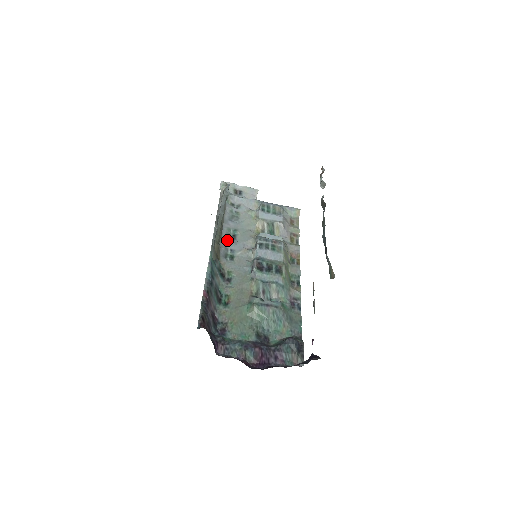
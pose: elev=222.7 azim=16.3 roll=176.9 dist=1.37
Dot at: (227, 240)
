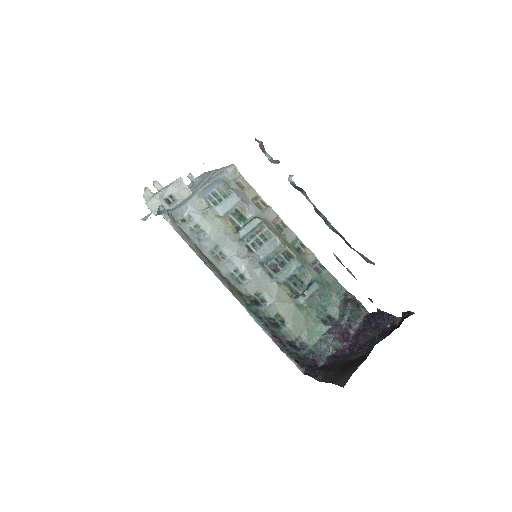
Dot at: (222, 265)
